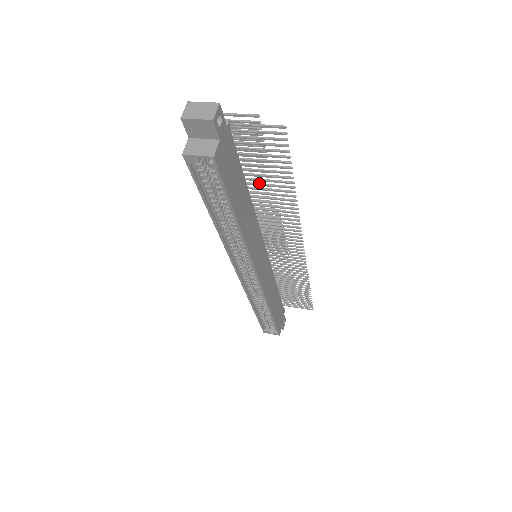
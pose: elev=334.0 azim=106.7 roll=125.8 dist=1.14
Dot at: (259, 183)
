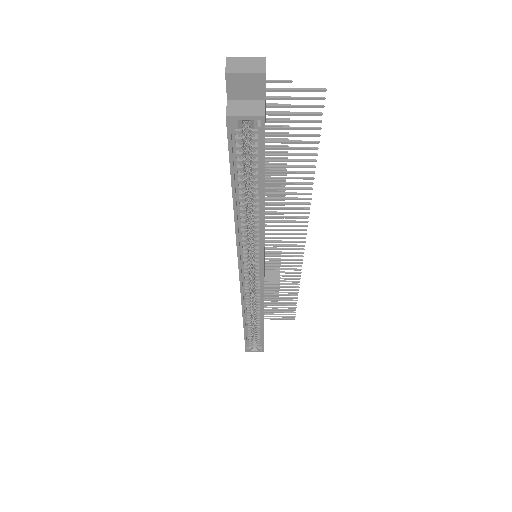
Dot at: (275, 165)
